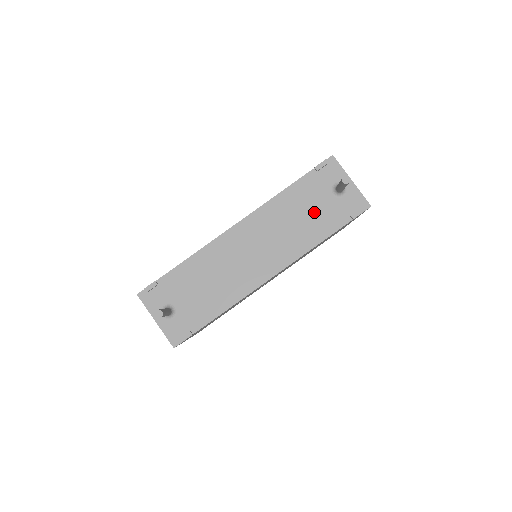
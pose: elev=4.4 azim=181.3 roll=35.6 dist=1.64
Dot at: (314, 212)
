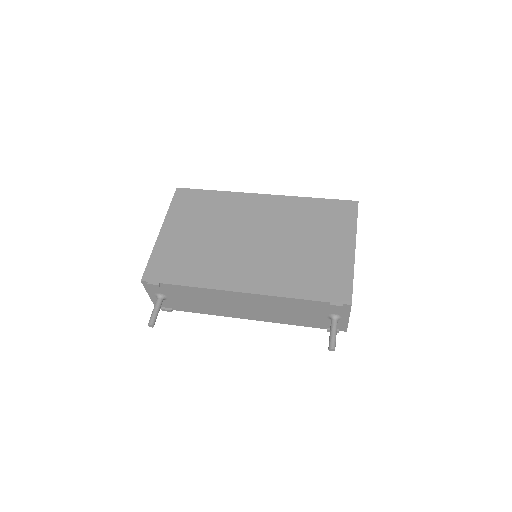
Dot at: (305, 315)
